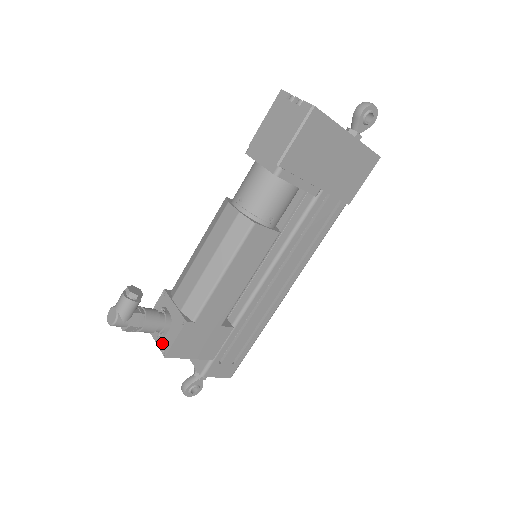
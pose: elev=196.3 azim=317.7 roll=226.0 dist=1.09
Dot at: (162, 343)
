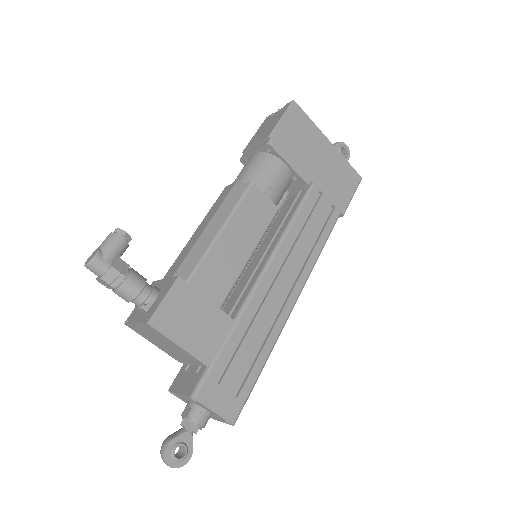
Dot at: (145, 316)
